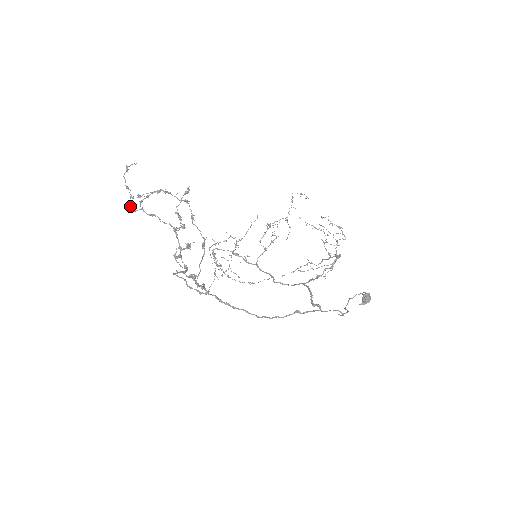
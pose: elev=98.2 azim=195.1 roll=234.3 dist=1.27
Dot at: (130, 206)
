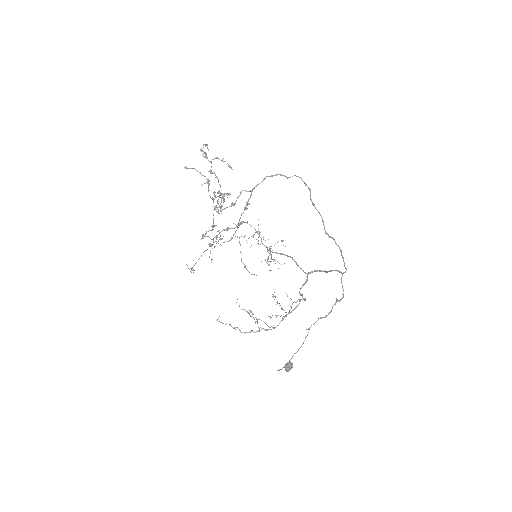
Dot at: occluded
